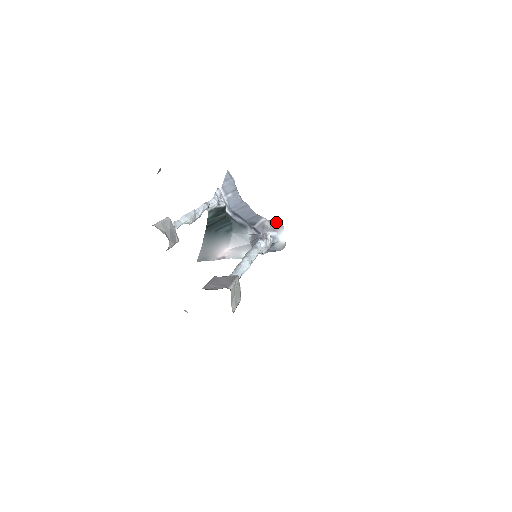
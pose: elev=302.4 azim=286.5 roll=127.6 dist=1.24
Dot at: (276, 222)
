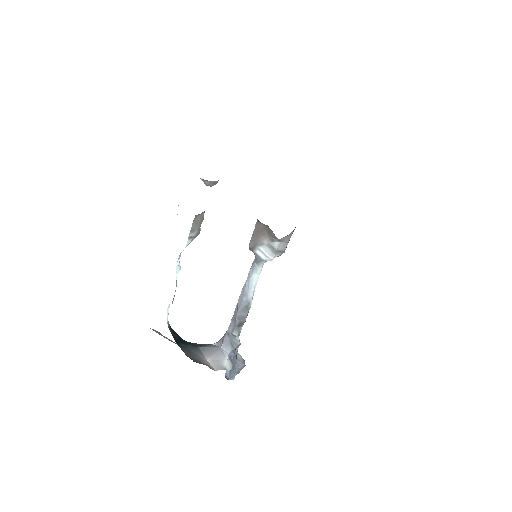
Dot at: occluded
